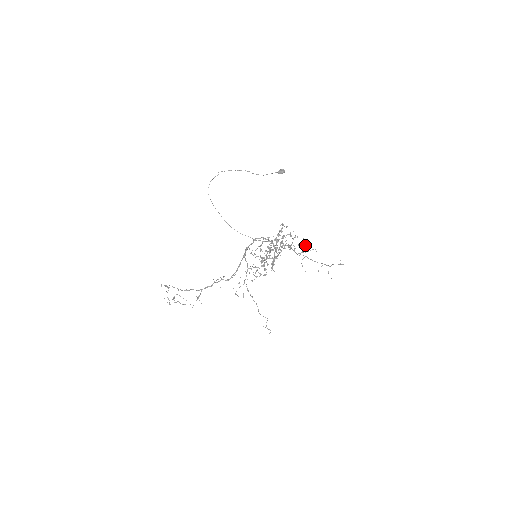
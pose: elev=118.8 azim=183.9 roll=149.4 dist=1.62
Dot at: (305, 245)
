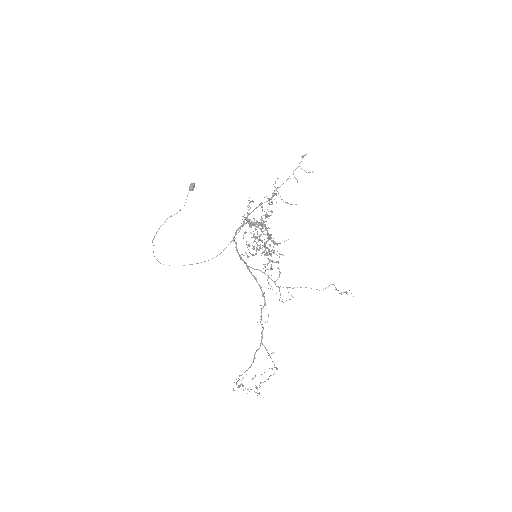
Dot at: occluded
